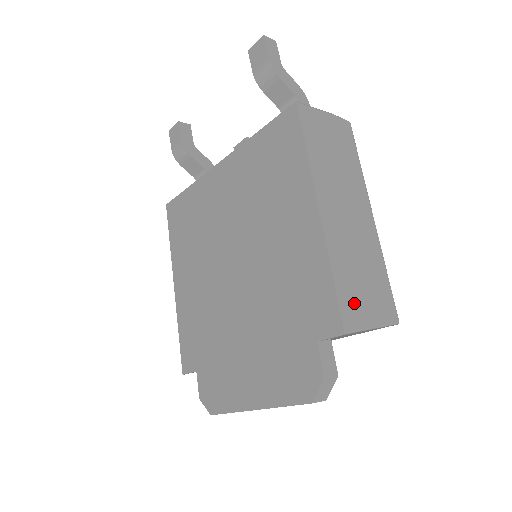
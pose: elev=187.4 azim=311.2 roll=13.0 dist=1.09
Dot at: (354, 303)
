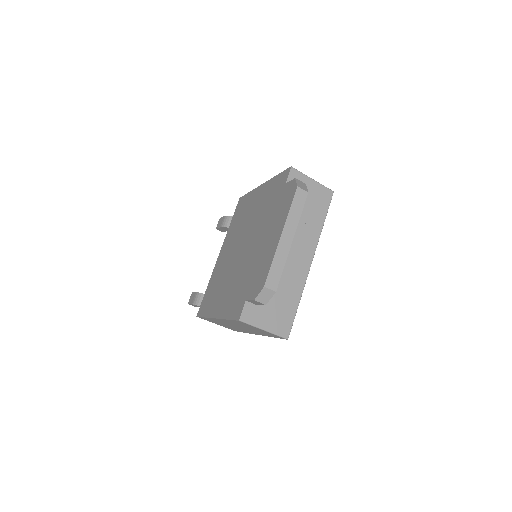
Dot at: occluded
